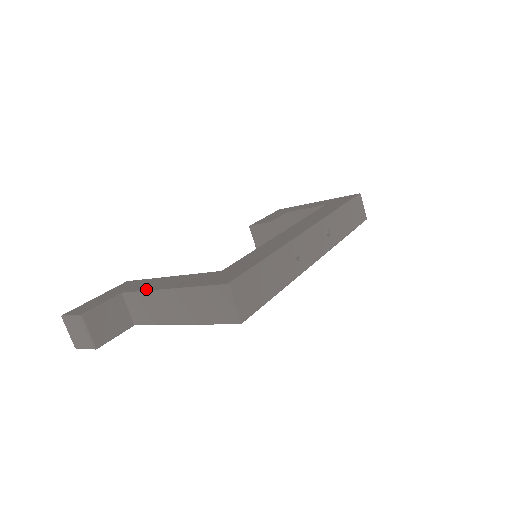
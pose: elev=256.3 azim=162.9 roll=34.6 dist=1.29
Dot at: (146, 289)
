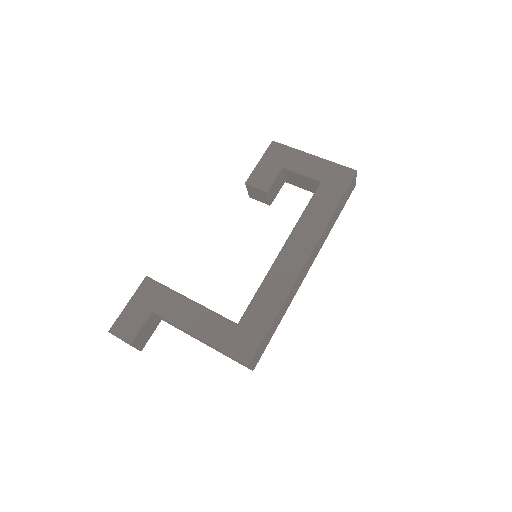
Dot at: (175, 321)
